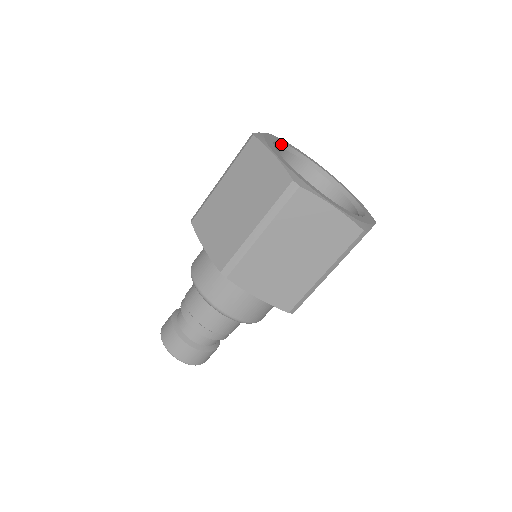
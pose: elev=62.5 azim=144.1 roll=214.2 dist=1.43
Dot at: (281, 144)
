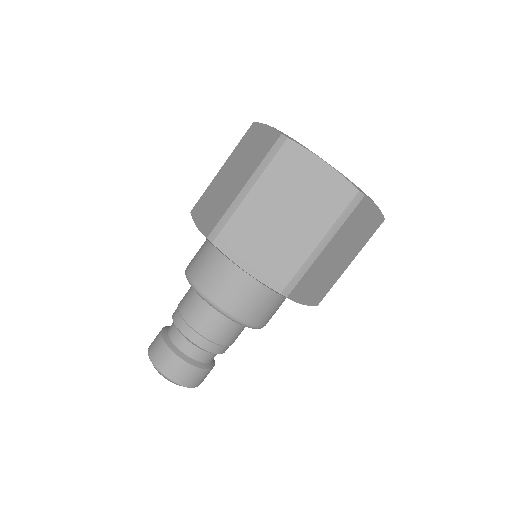
Dot at: occluded
